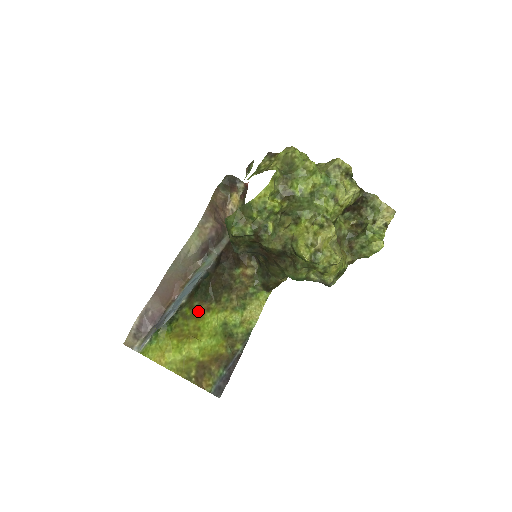
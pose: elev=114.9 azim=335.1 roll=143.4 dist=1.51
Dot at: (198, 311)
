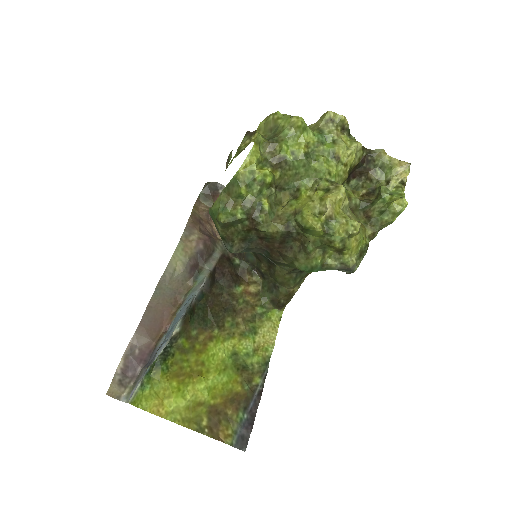
Dot at: (198, 342)
